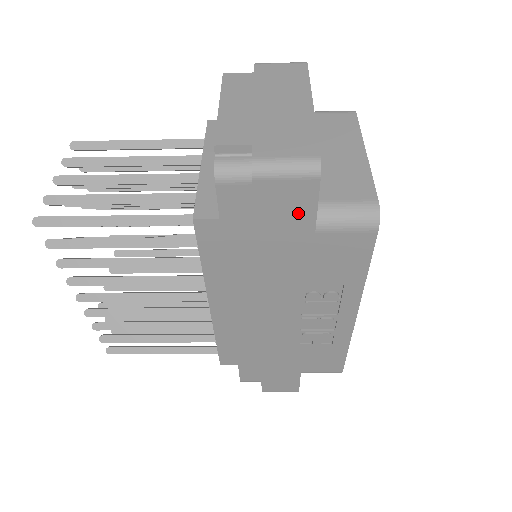
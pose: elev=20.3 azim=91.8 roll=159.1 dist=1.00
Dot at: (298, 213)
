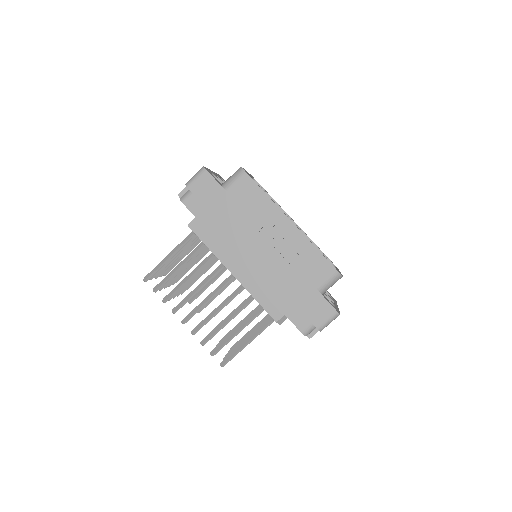
Dot at: (213, 188)
